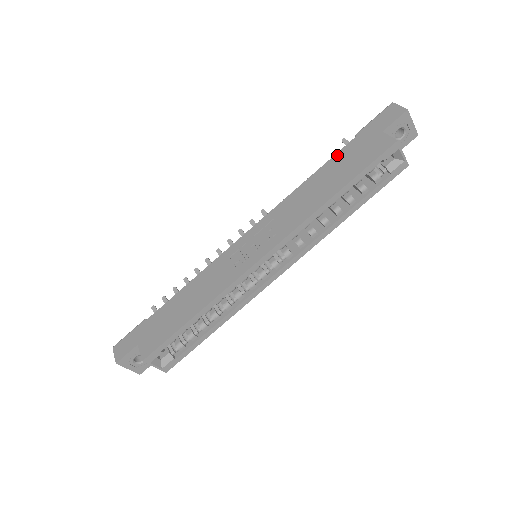
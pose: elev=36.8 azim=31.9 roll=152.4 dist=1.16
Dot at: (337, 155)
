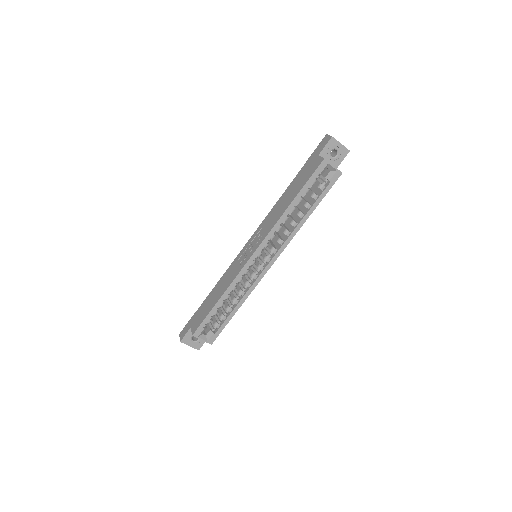
Dot at: (295, 178)
